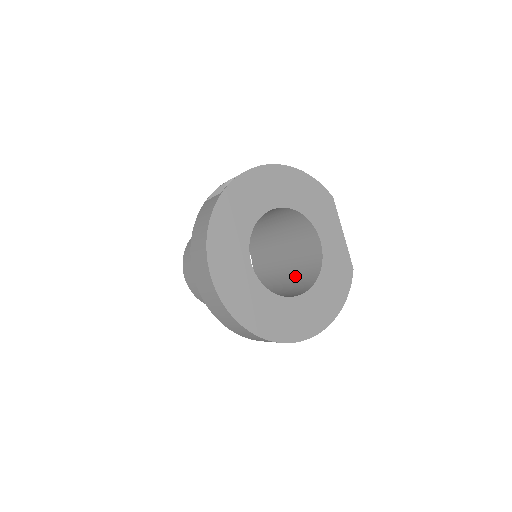
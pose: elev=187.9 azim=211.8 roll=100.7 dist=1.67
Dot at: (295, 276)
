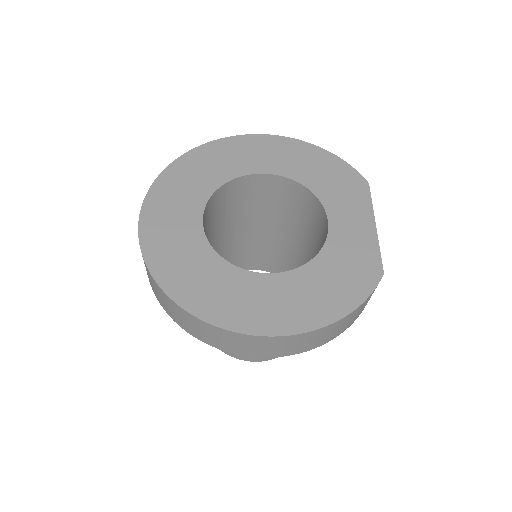
Dot at: occluded
